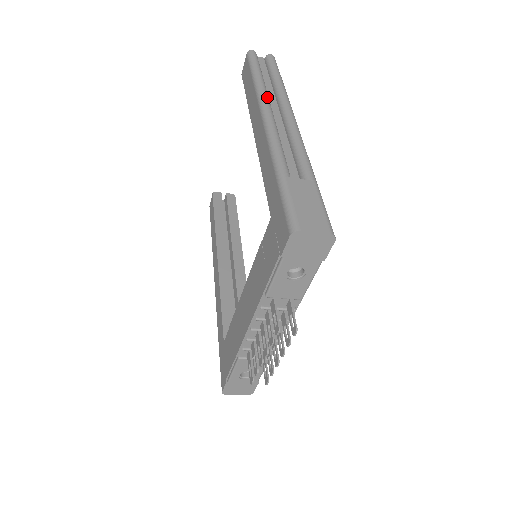
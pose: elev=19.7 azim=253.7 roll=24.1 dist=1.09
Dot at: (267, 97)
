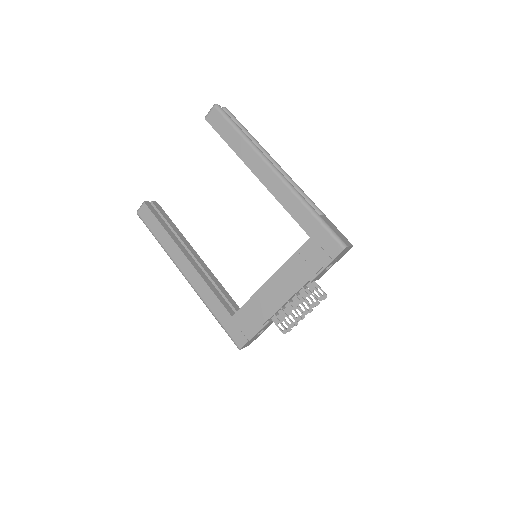
Dot at: (262, 152)
